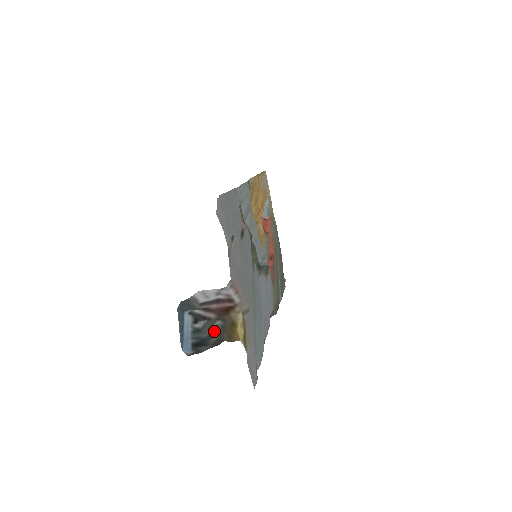
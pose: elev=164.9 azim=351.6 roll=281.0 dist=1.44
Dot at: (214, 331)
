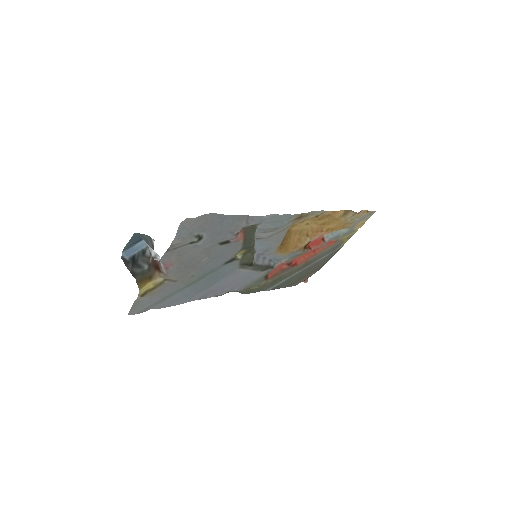
Dot at: (140, 267)
